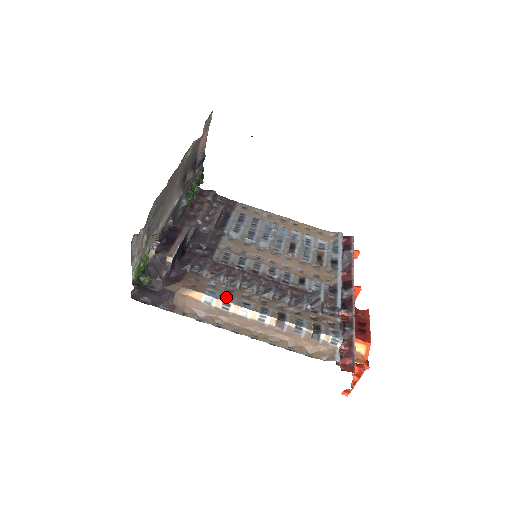
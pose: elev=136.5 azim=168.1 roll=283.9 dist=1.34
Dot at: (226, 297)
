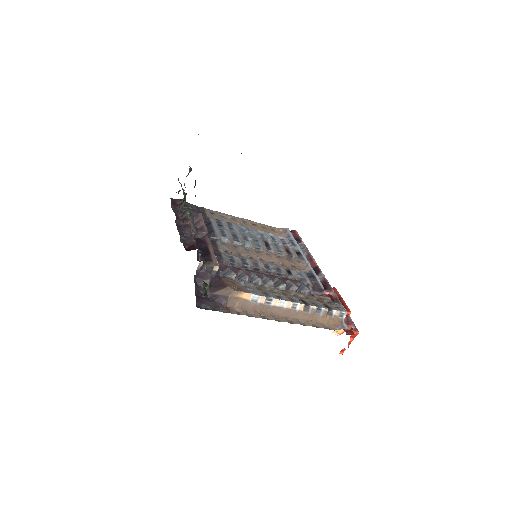
Dot at: (264, 294)
